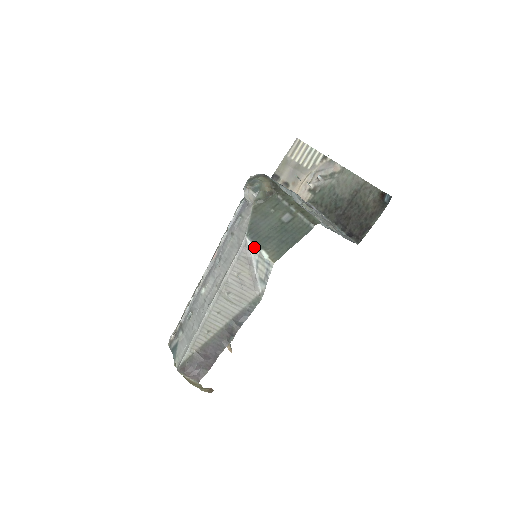
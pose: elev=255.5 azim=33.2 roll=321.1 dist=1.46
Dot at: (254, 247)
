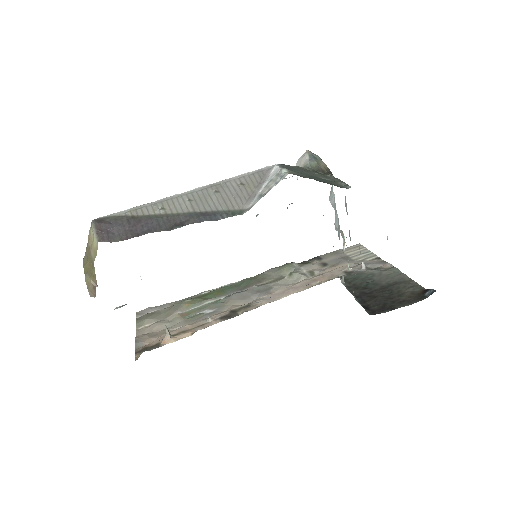
Dot at: (278, 169)
